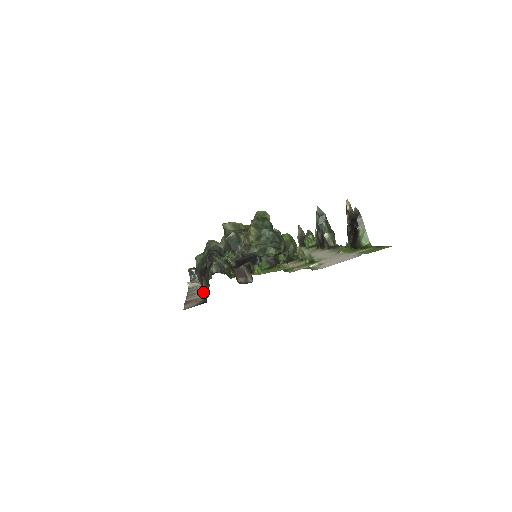
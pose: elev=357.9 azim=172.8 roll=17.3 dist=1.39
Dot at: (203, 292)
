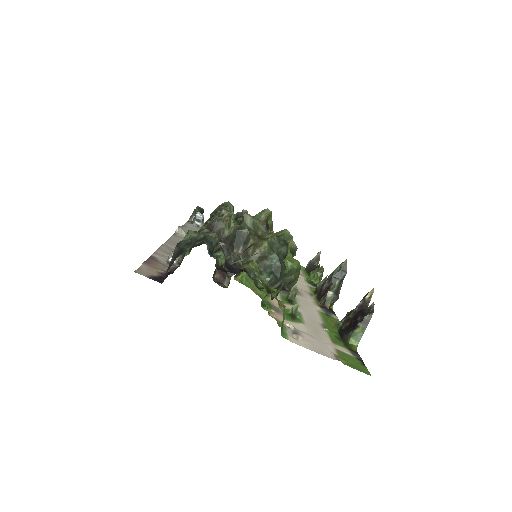
Dot at: (174, 261)
